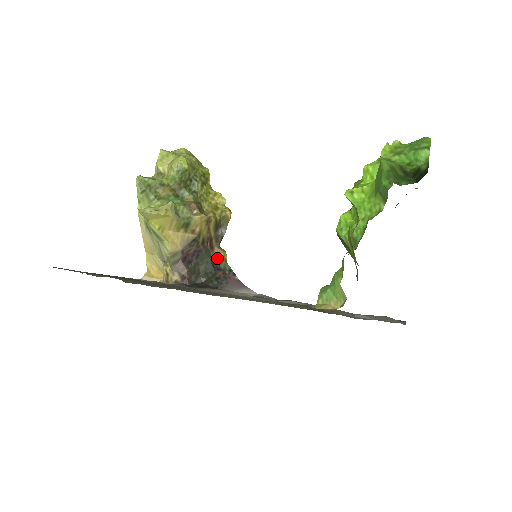
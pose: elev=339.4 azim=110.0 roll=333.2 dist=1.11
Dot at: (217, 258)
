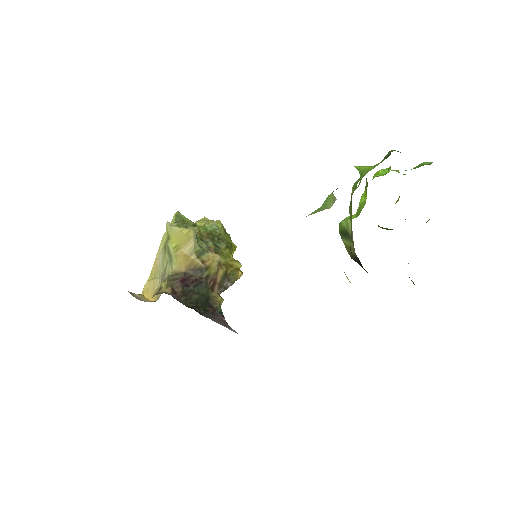
Dot at: (213, 298)
